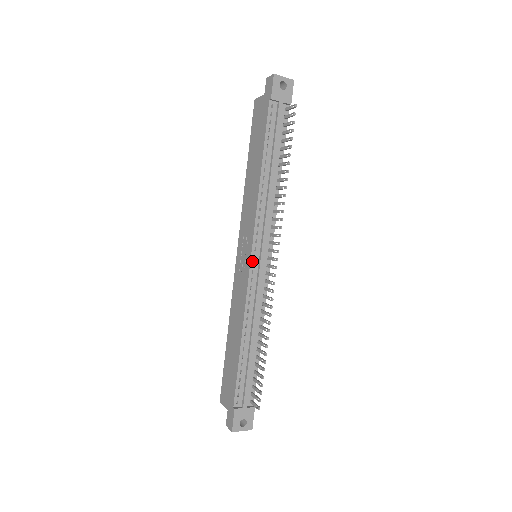
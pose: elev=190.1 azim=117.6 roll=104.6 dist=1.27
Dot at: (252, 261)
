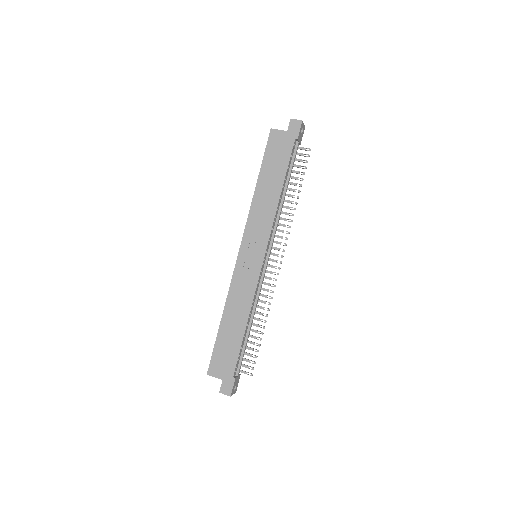
Dot at: (263, 262)
